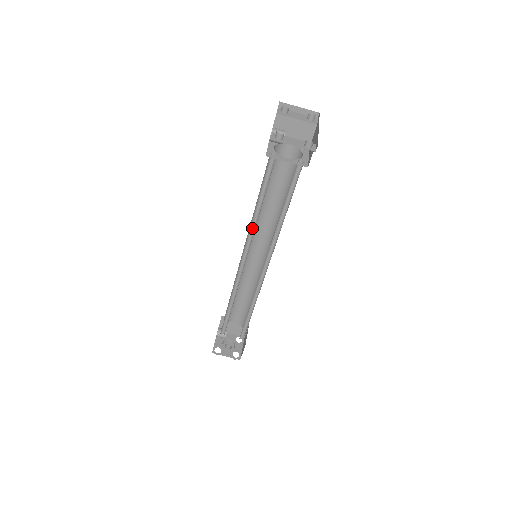
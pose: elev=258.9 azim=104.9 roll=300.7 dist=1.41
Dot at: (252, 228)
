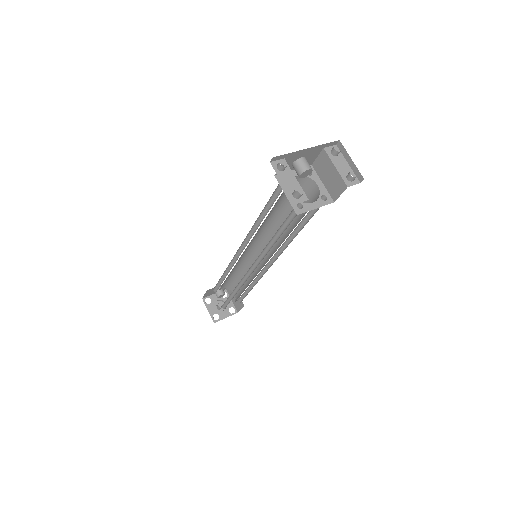
Dot at: (255, 229)
